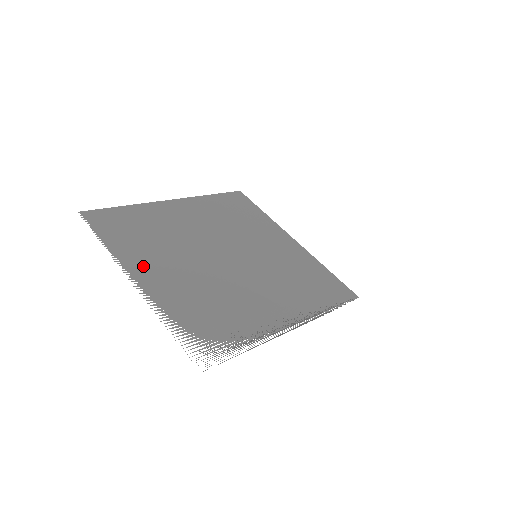
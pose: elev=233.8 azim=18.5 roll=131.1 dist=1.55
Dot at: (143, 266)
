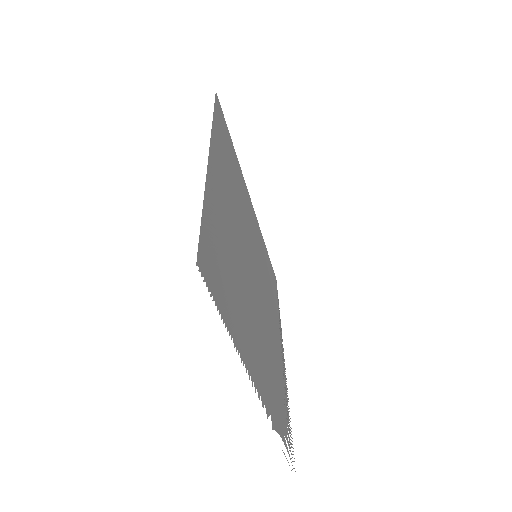
Dot at: (252, 358)
